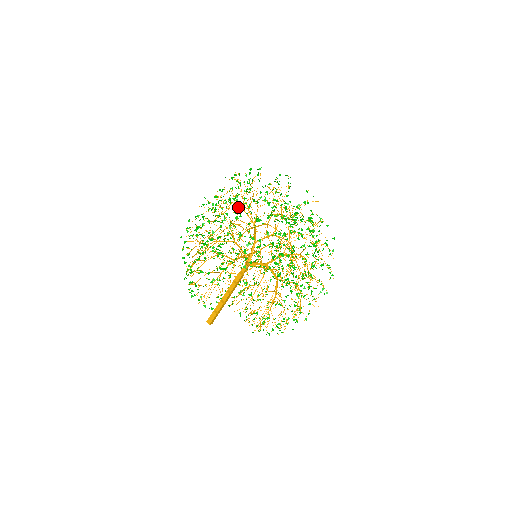
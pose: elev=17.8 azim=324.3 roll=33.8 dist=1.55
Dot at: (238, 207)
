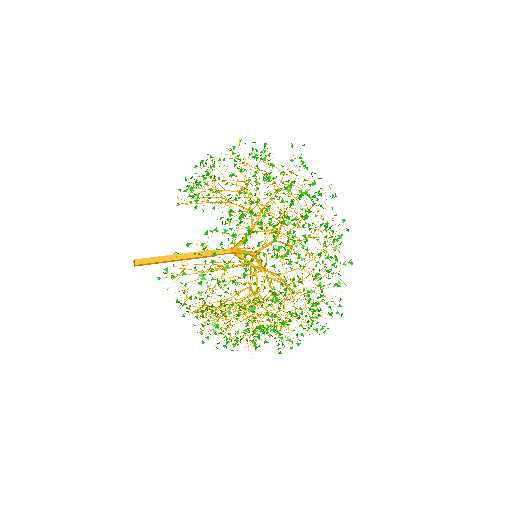
Dot at: (270, 224)
